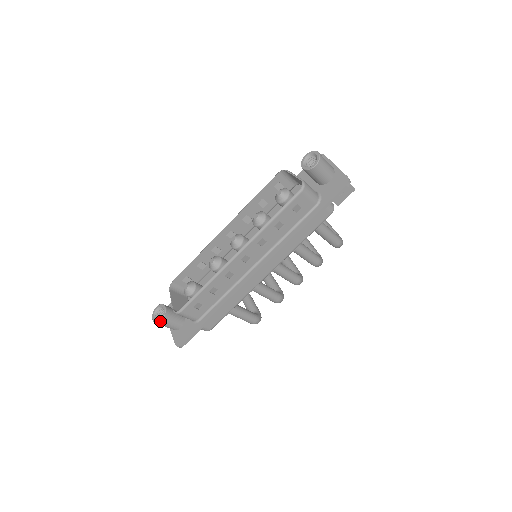
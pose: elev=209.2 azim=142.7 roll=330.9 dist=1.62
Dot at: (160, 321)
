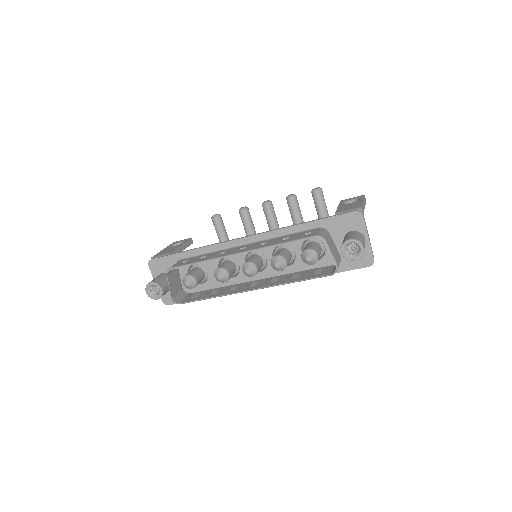
Dot at: occluded
